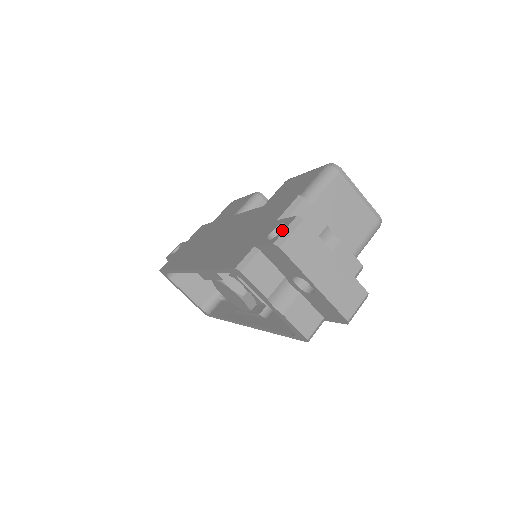
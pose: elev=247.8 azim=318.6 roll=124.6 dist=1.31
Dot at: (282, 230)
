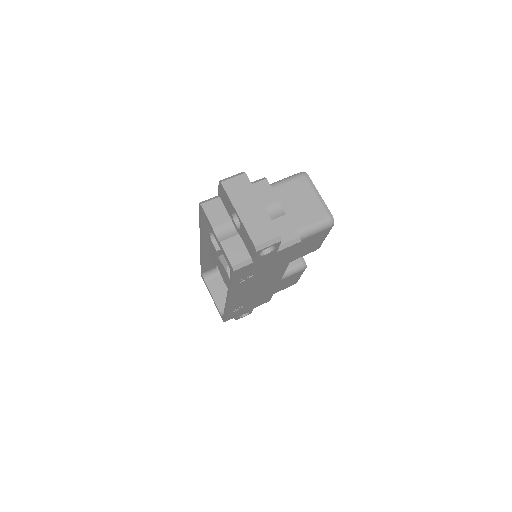
Dot at: occluded
